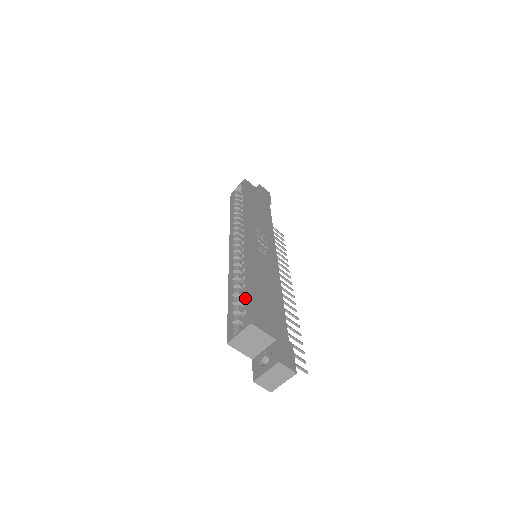
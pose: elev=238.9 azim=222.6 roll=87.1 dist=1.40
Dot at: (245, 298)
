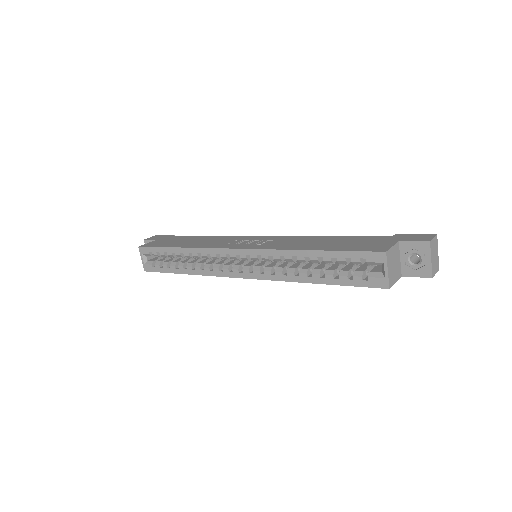
Dot at: (341, 258)
